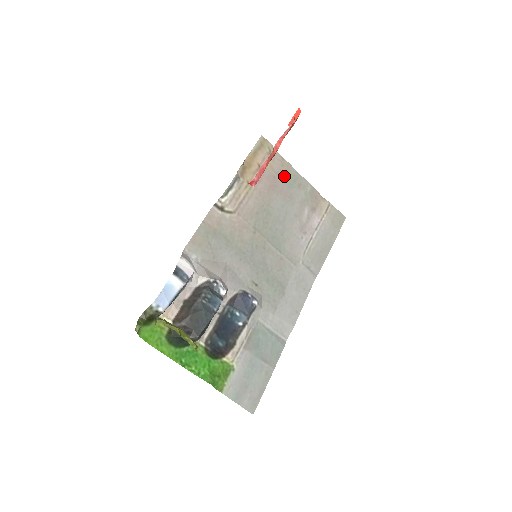
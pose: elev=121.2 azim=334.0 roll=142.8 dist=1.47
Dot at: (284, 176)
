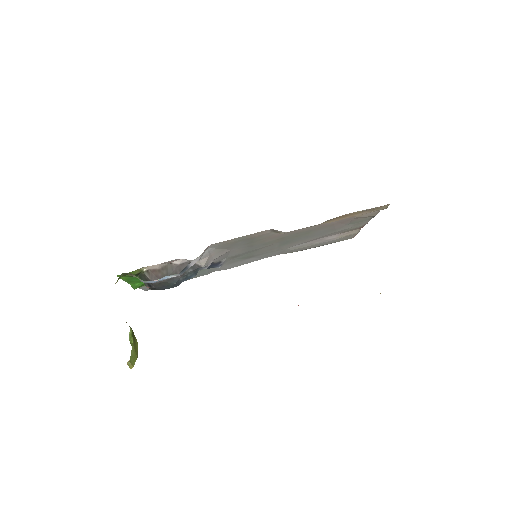
Dot at: (358, 219)
